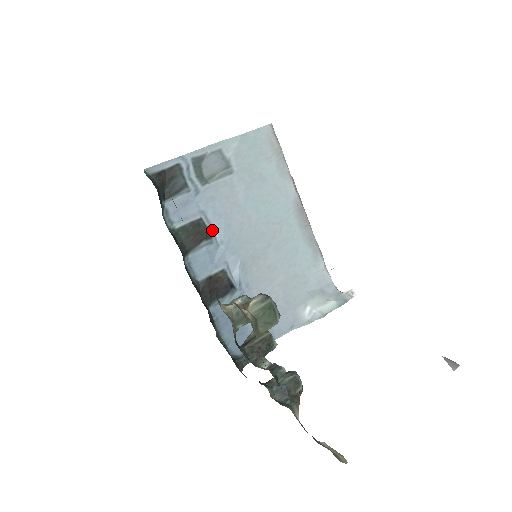
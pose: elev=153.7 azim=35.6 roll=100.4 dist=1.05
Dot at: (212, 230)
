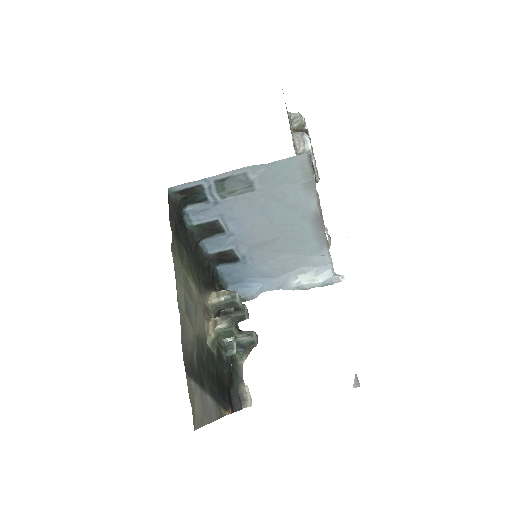
Dot at: (226, 226)
